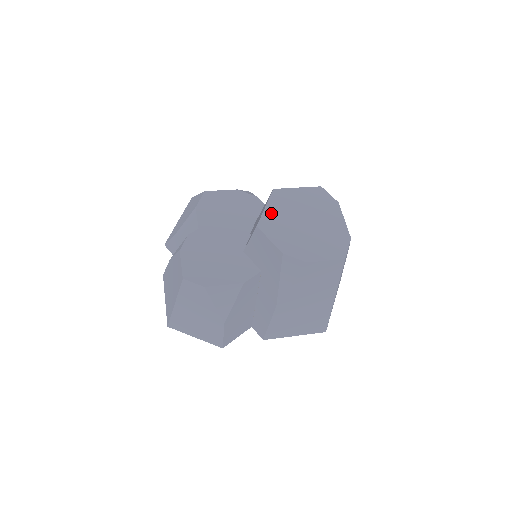
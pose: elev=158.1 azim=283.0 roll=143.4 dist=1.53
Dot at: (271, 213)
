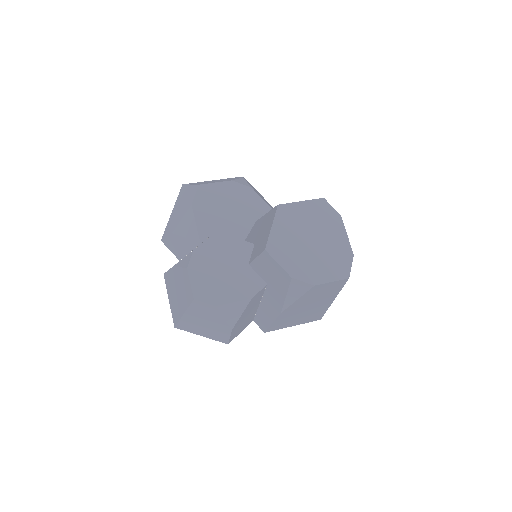
Dot at: (278, 233)
